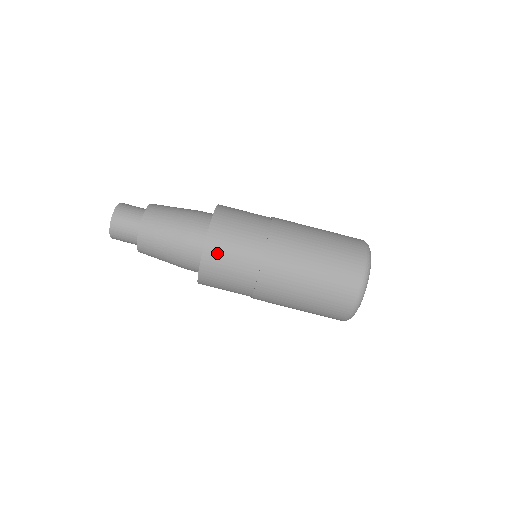
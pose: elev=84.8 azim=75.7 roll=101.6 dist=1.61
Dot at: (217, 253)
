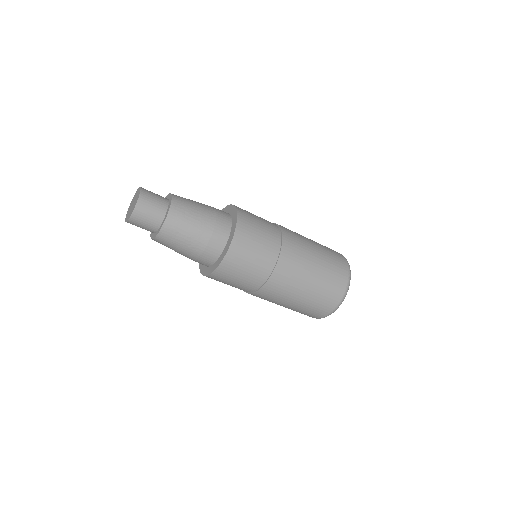
Dot at: occluded
